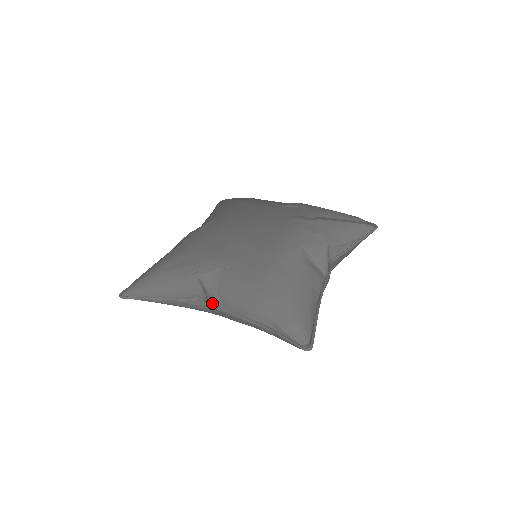
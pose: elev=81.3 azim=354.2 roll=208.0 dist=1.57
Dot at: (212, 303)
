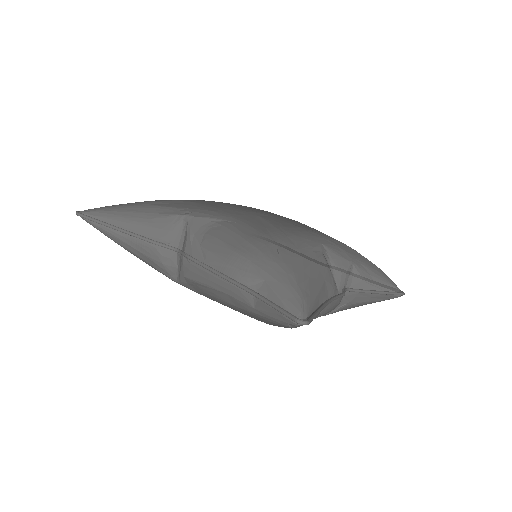
Dot at: (188, 252)
